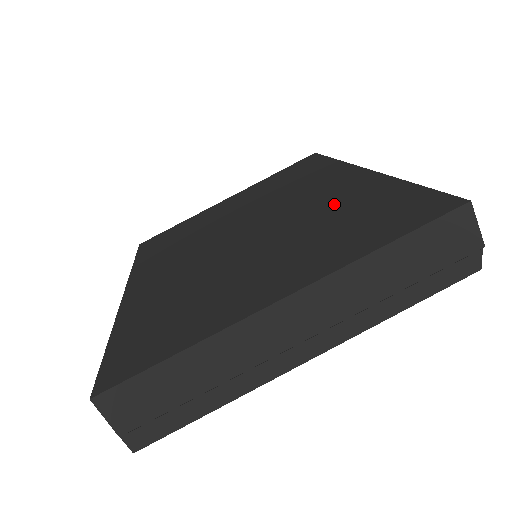
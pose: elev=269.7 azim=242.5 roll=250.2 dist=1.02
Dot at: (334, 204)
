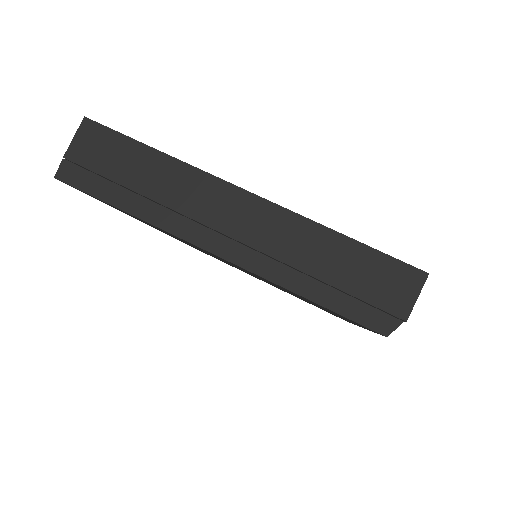
Dot at: occluded
